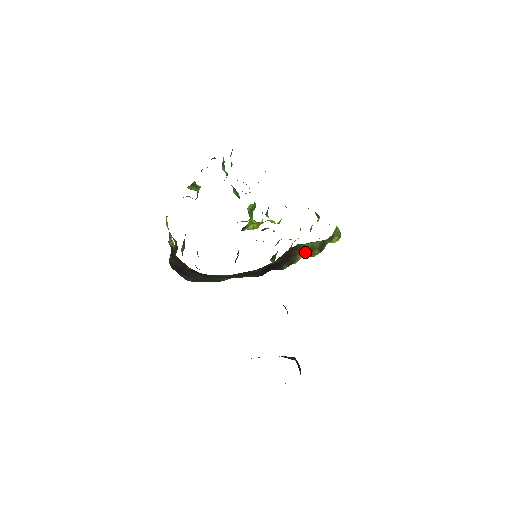
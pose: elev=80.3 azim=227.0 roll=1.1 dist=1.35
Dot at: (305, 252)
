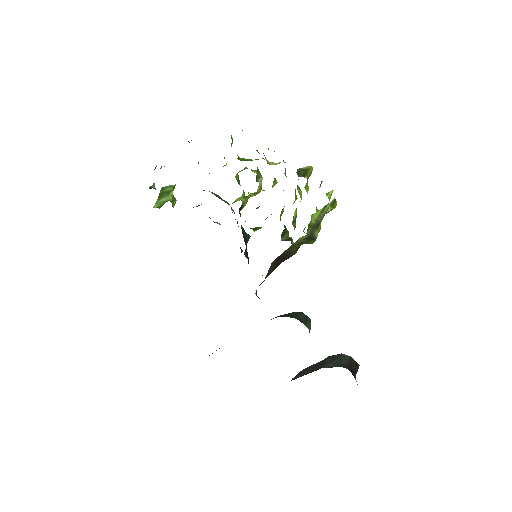
Dot at: occluded
